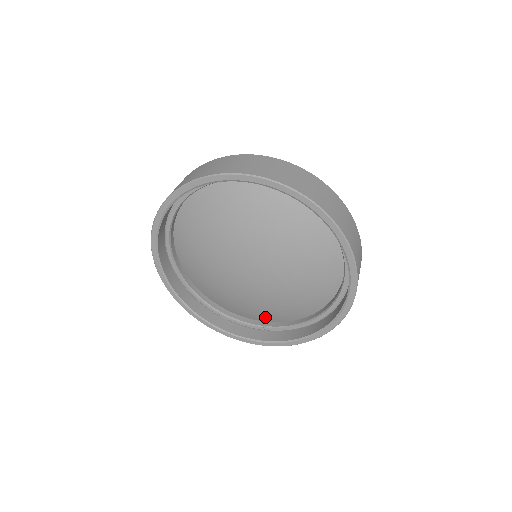
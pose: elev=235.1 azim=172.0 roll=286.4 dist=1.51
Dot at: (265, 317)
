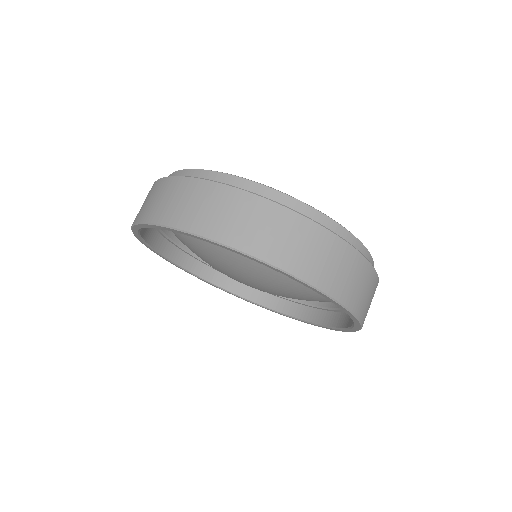
Dot at: occluded
